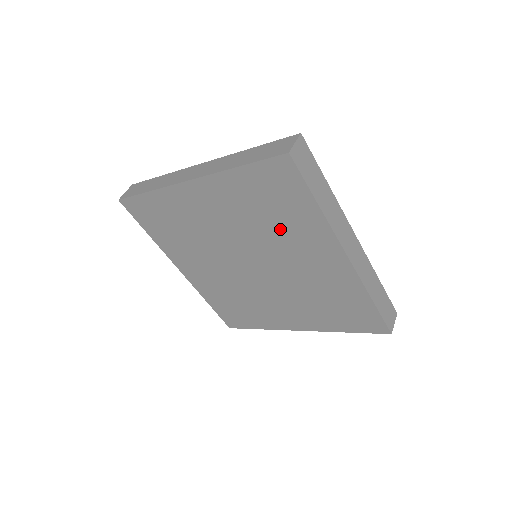
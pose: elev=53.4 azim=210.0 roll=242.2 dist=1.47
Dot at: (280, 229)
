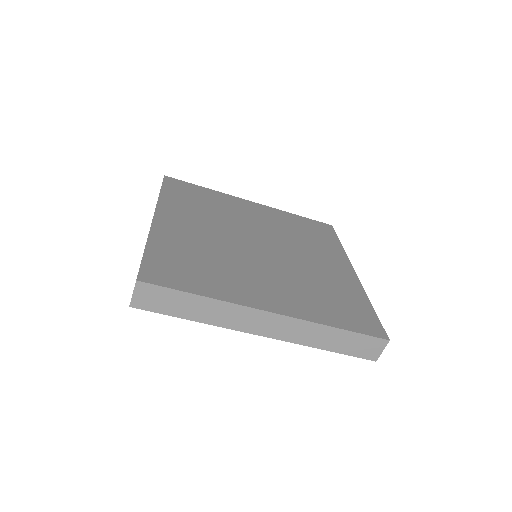
Dot at: occluded
